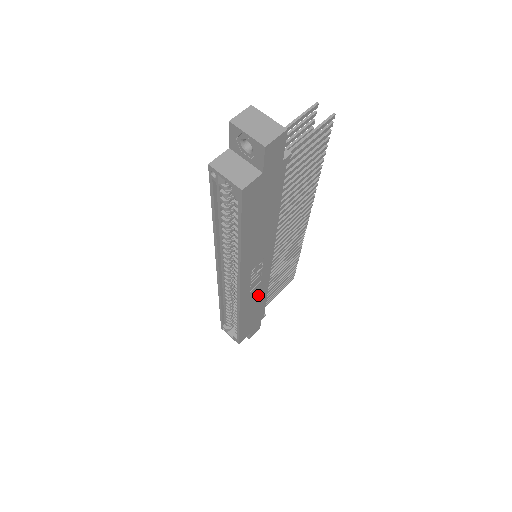
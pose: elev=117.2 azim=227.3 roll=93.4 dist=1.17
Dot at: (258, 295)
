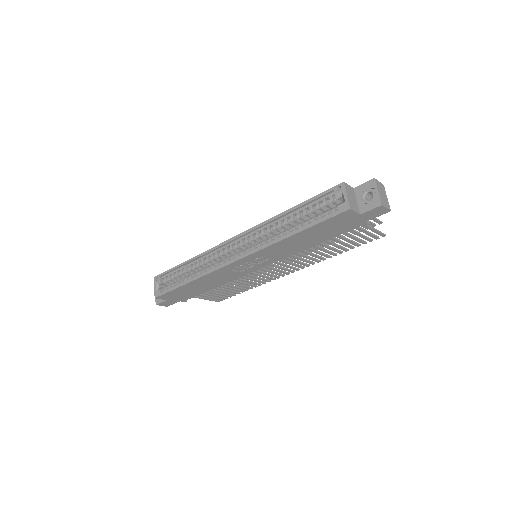
Dot at: (221, 279)
